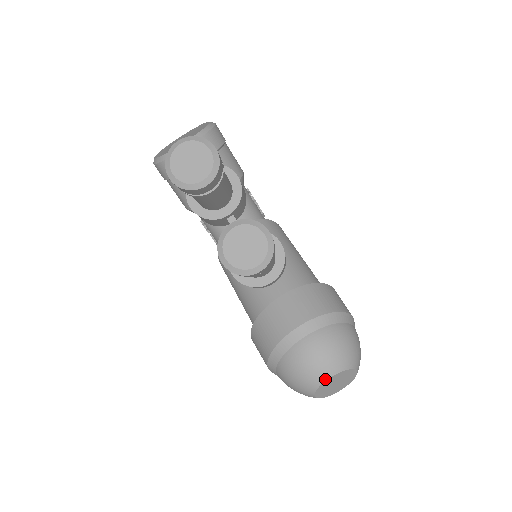
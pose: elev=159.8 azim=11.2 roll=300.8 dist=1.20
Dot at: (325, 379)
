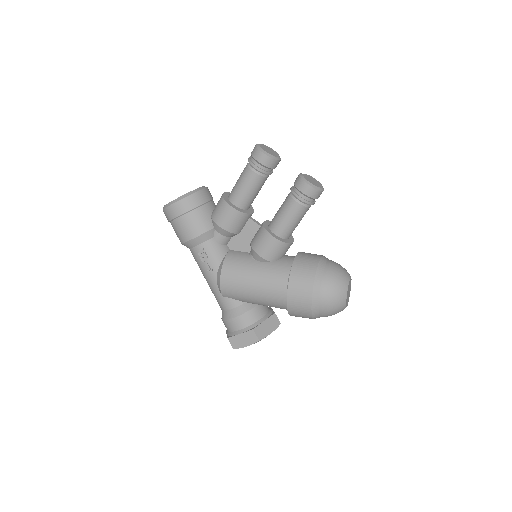
Dot at: (349, 279)
